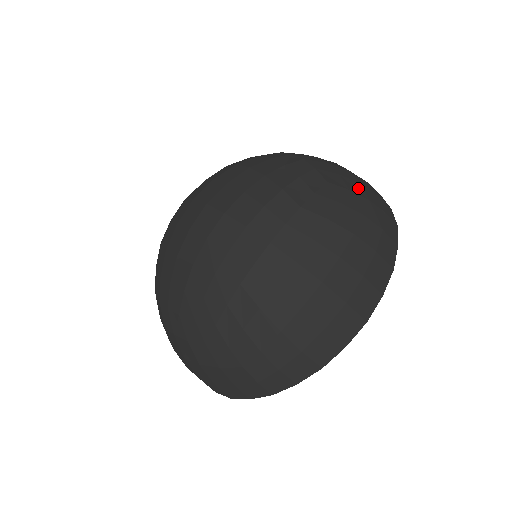
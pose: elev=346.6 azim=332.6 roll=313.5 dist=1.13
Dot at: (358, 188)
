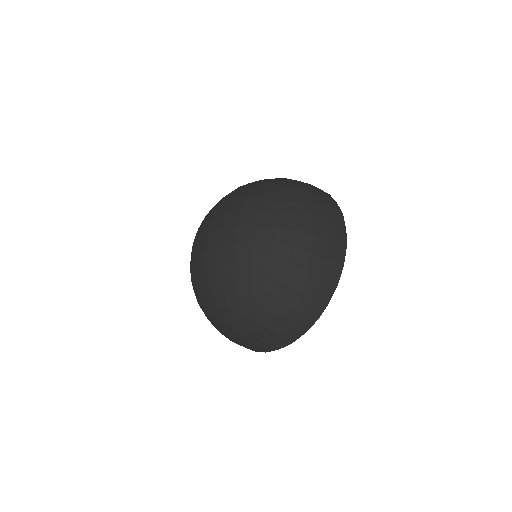
Dot at: (299, 183)
